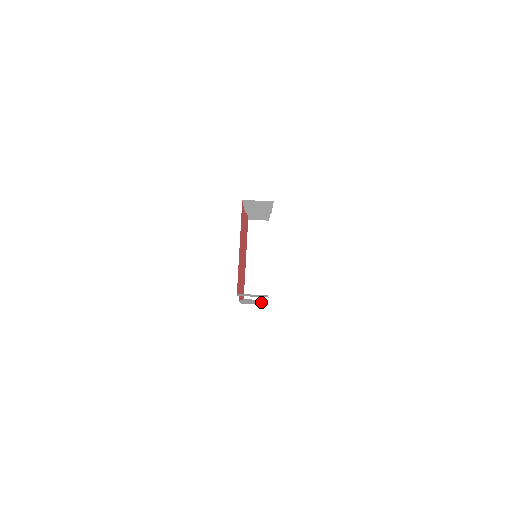
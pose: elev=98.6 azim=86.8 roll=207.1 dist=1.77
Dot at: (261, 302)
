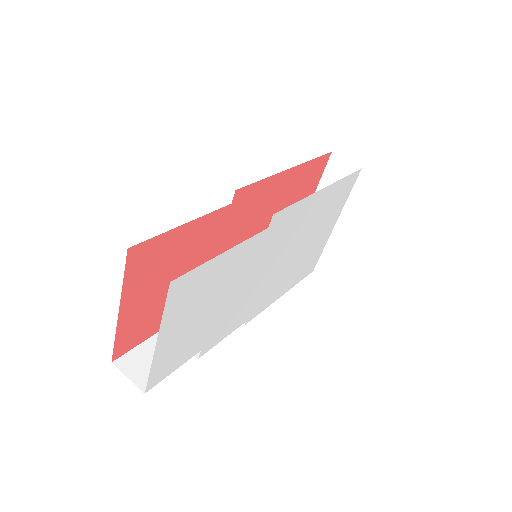
Dot at: occluded
